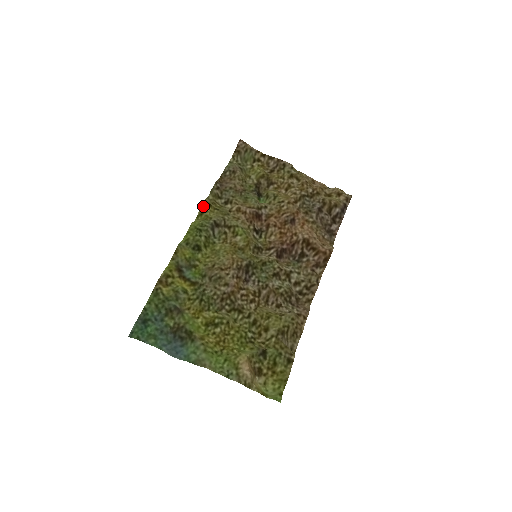
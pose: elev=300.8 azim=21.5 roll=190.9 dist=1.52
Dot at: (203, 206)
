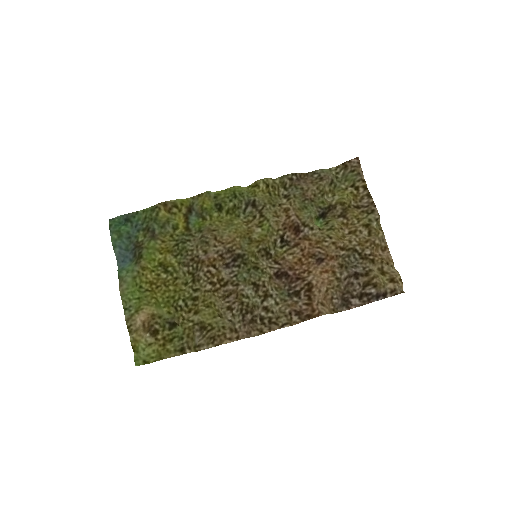
Dot at: (260, 181)
